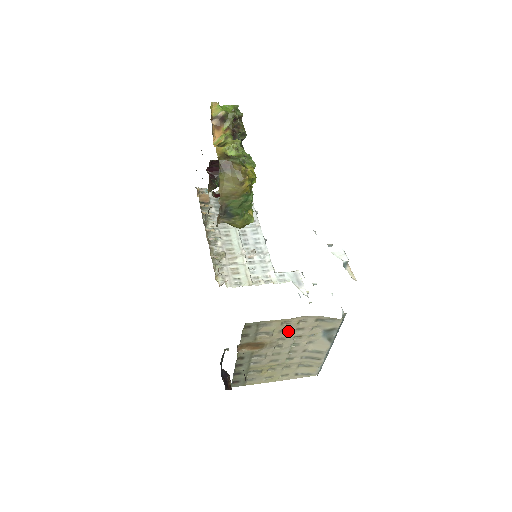
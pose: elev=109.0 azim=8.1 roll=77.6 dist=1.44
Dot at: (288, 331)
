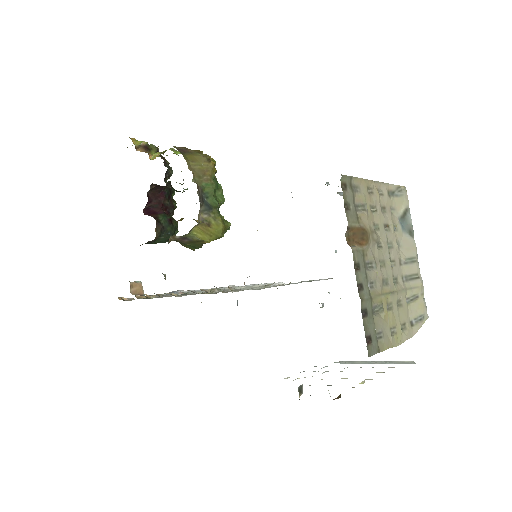
Dot at: (376, 210)
